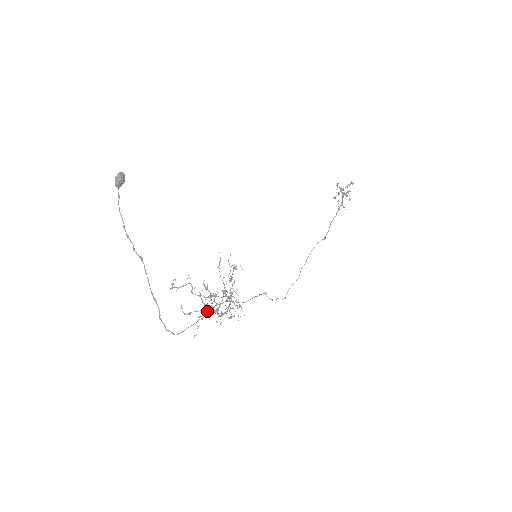
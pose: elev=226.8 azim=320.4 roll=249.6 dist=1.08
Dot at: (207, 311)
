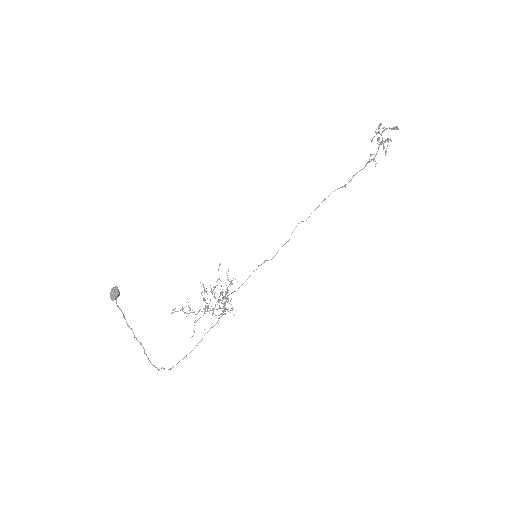
Dot at: (204, 311)
